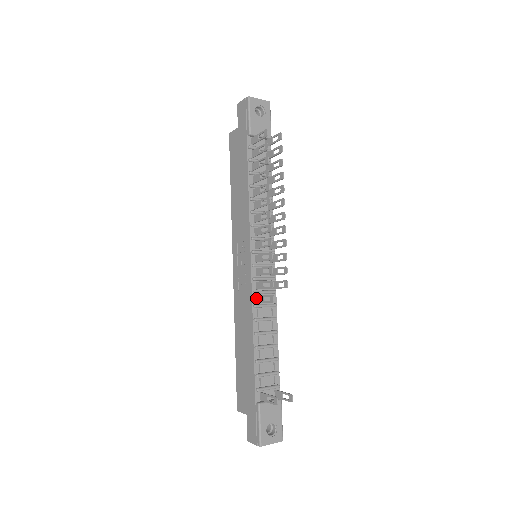
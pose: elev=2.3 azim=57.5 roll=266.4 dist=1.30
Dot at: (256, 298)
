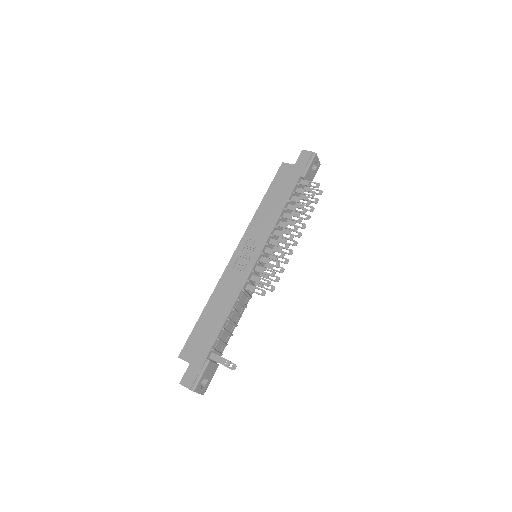
Dot at: (246, 285)
